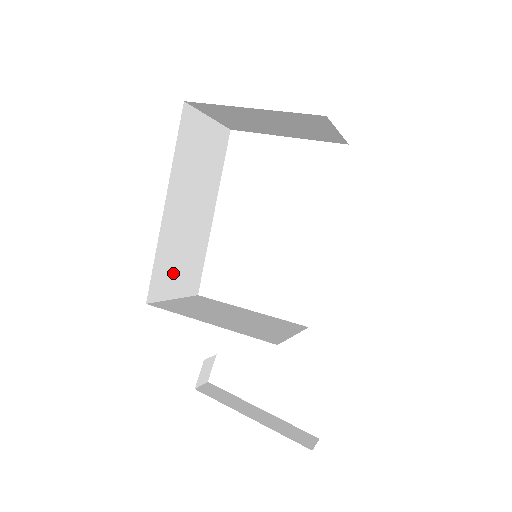
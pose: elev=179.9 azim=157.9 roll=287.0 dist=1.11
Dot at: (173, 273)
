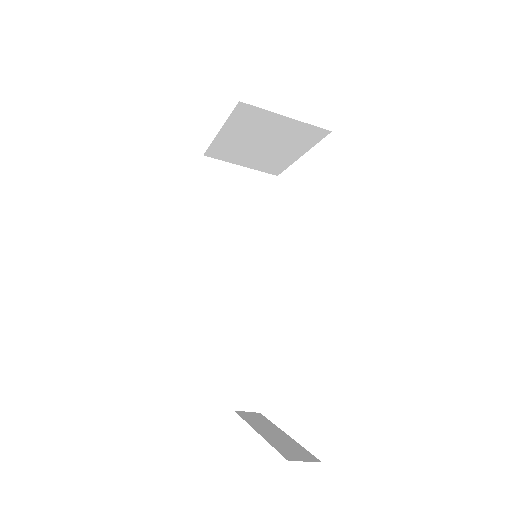
Dot at: (213, 293)
